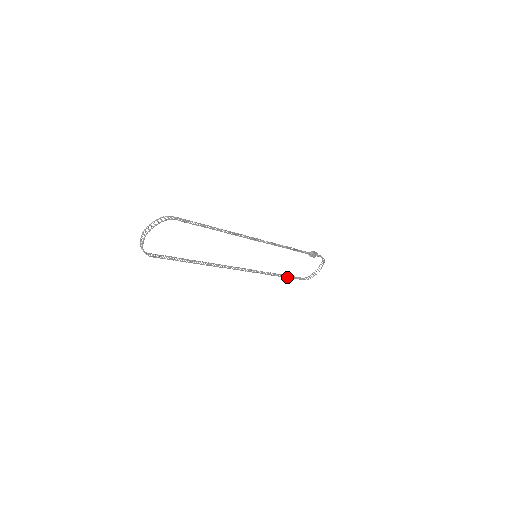
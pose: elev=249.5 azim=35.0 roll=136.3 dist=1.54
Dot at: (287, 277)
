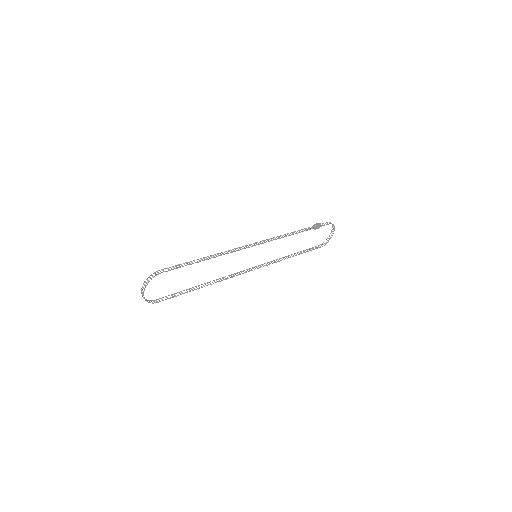
Dot at: occluded
